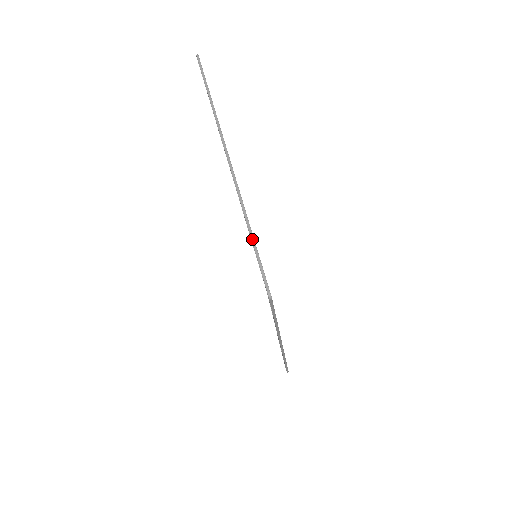
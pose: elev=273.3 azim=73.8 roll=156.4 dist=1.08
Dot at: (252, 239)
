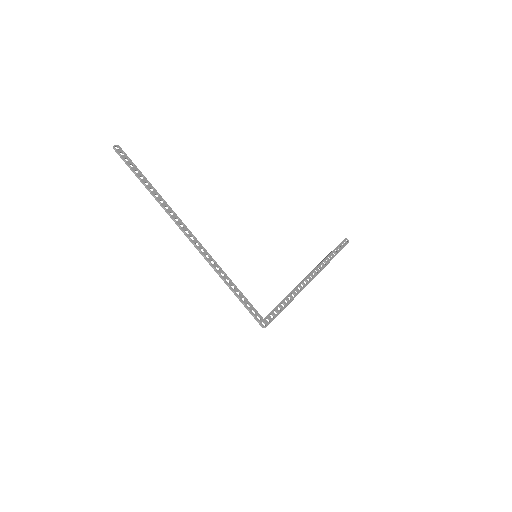
Dot at: (235, 295)
